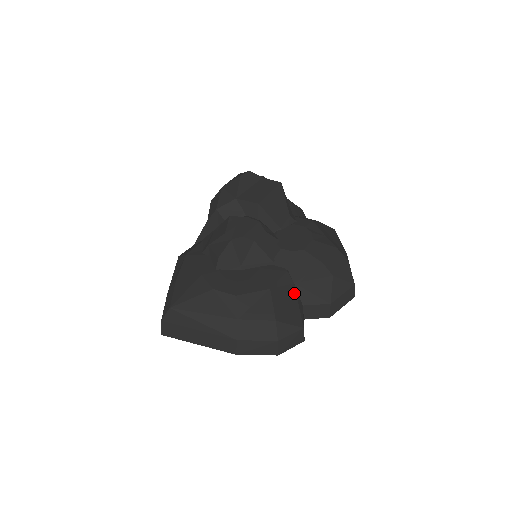
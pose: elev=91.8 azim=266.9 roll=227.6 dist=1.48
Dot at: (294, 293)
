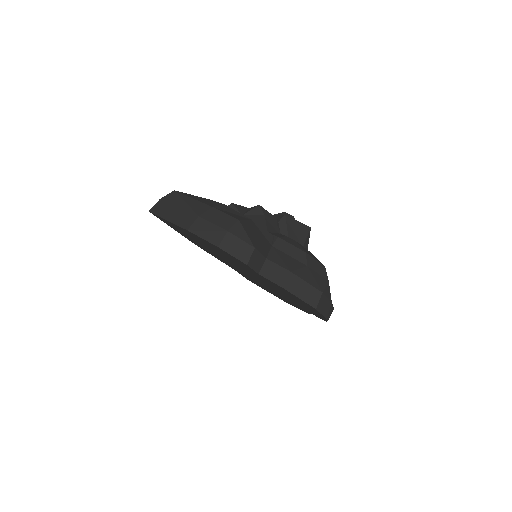
Dot at: (267, 244)
